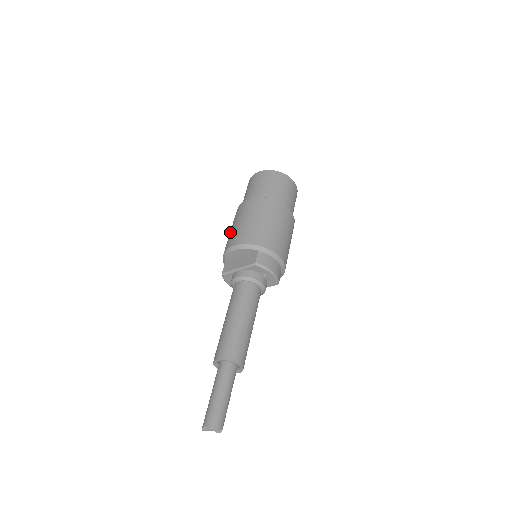
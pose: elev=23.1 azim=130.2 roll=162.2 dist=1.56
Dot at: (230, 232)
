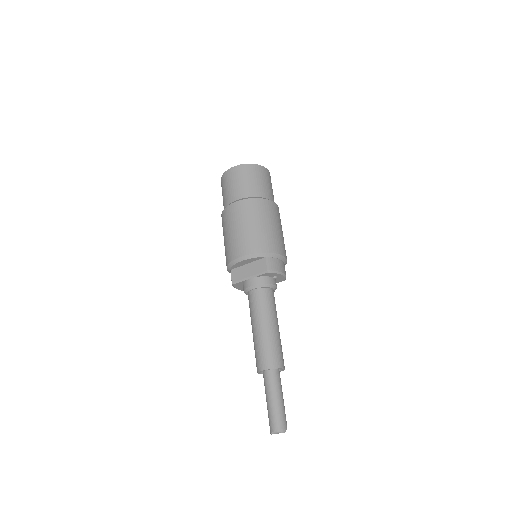
Dot at: (227, 239)
